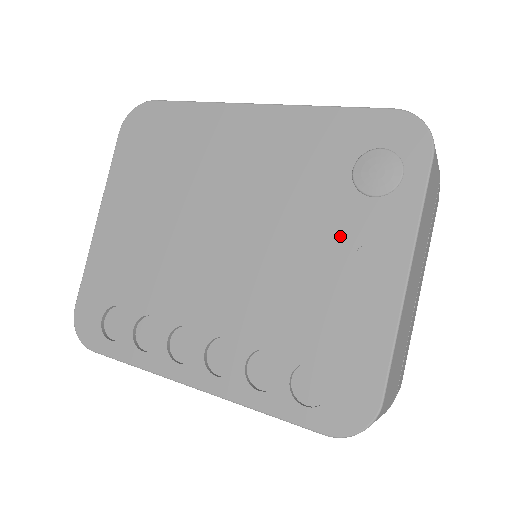
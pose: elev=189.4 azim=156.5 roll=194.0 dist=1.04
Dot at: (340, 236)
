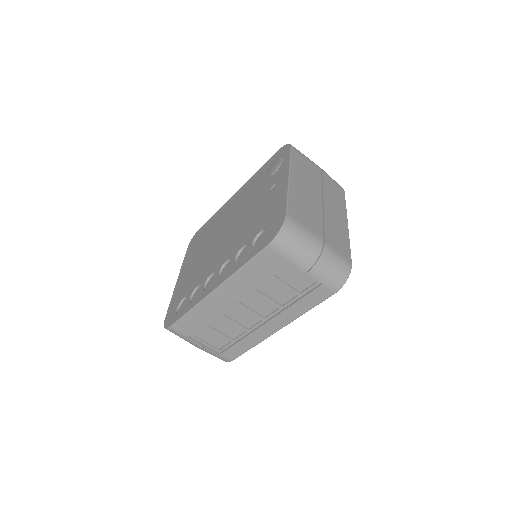
Dot at: (265, 192)
